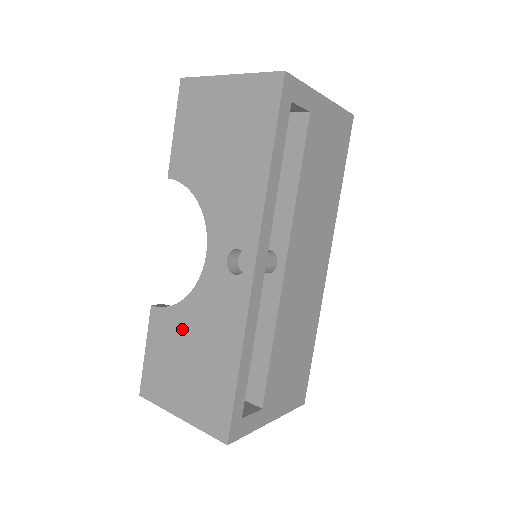
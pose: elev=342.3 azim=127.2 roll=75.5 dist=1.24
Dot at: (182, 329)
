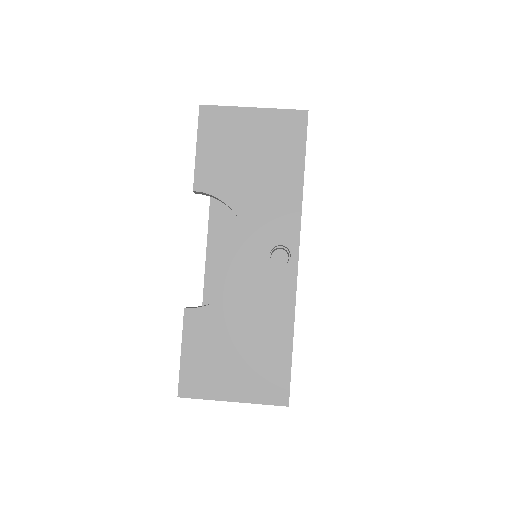
Dot at: (227, 322)
